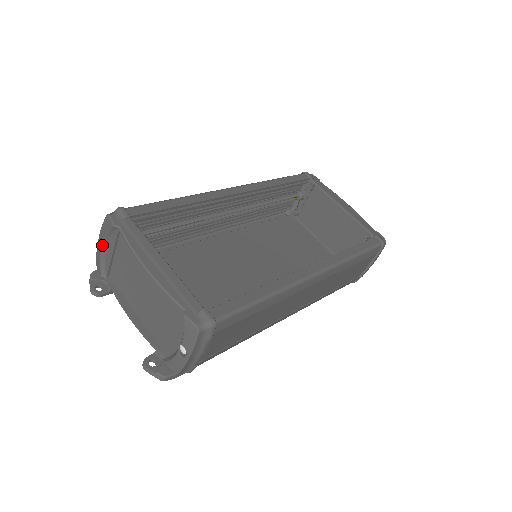
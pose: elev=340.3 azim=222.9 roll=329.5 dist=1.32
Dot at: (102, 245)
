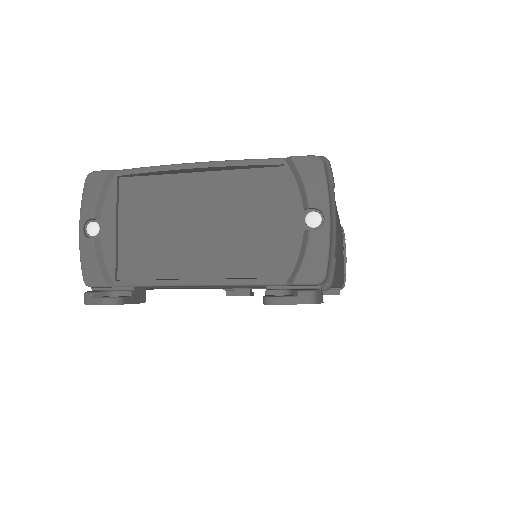
Dot at: (90, 233)
